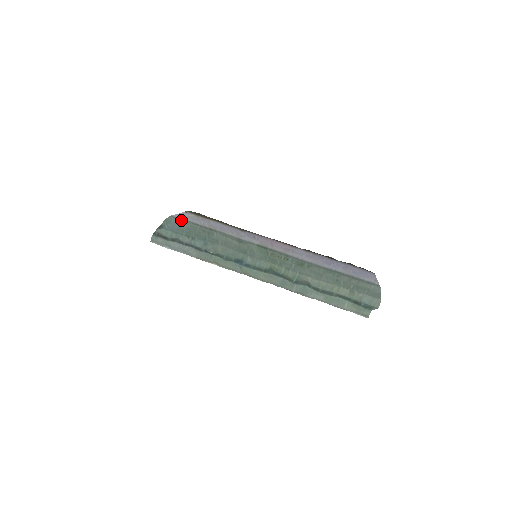
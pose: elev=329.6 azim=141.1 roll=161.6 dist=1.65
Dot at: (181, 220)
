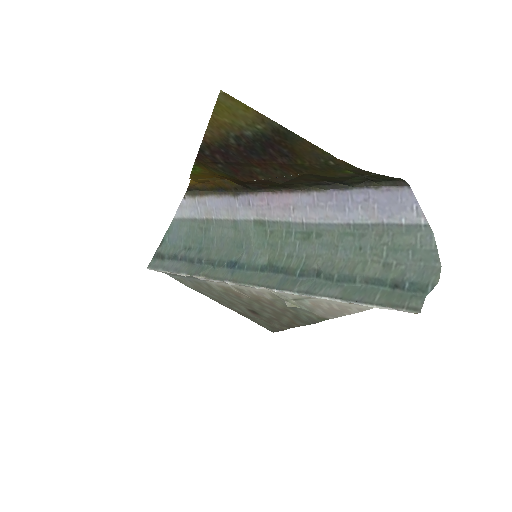
Dot at: (182, 222)
